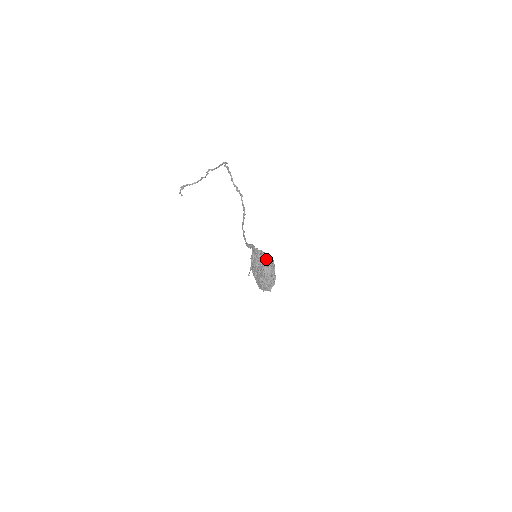
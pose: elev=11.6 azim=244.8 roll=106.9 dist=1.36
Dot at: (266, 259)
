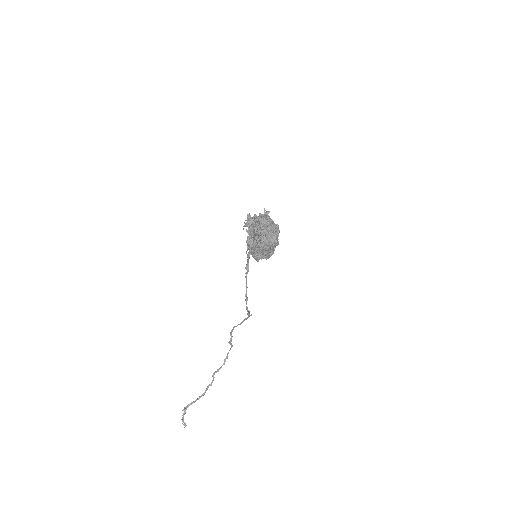
Dot at: occluded
